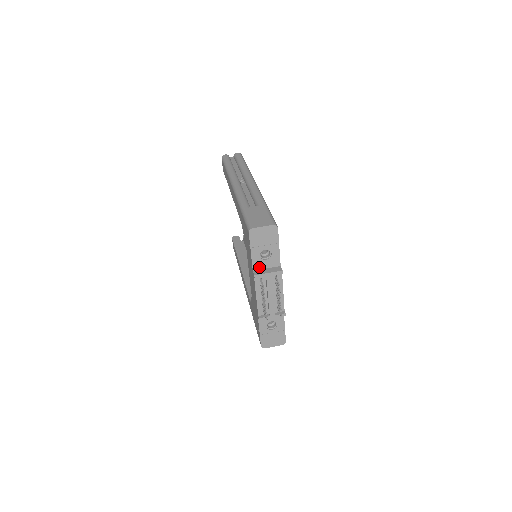
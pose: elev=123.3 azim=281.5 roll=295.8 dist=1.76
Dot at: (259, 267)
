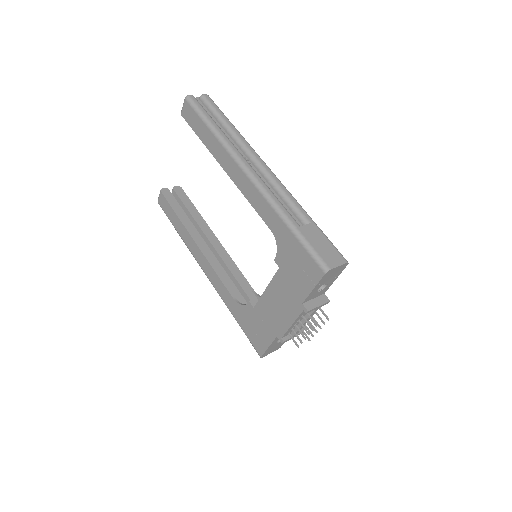
Dot at: (309, 299)
